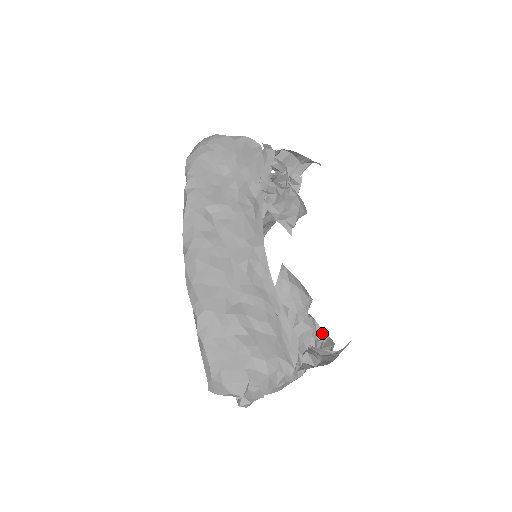
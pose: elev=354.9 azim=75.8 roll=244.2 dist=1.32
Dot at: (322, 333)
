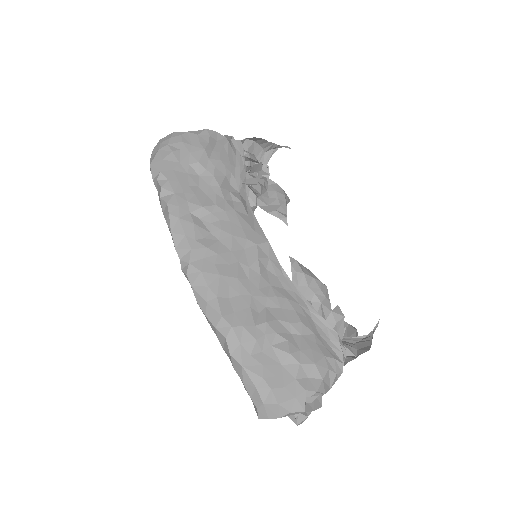
Dot at: occluded
